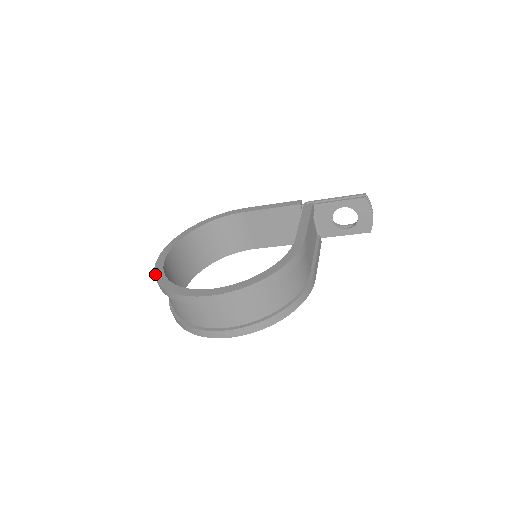
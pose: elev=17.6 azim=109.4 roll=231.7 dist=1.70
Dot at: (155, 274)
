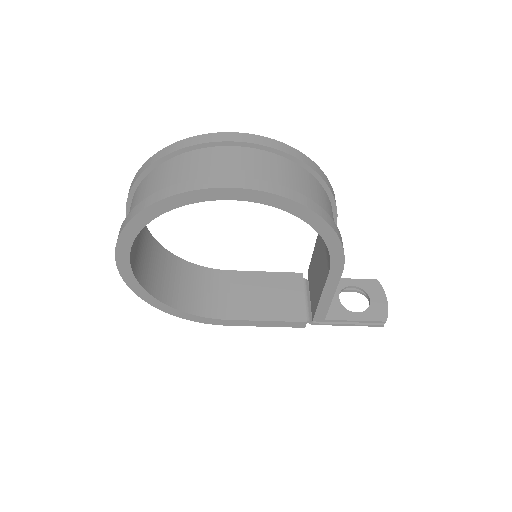
Dot at: occluded
